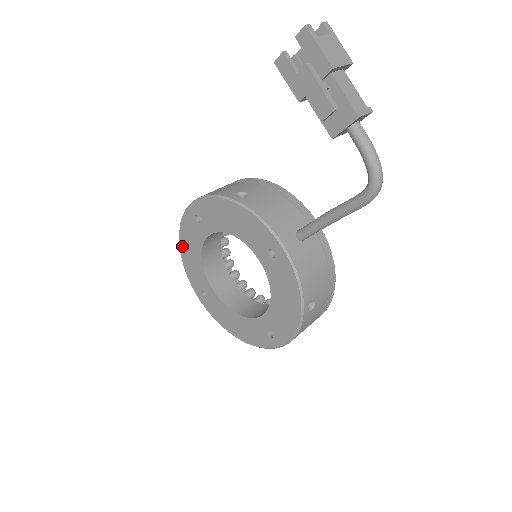
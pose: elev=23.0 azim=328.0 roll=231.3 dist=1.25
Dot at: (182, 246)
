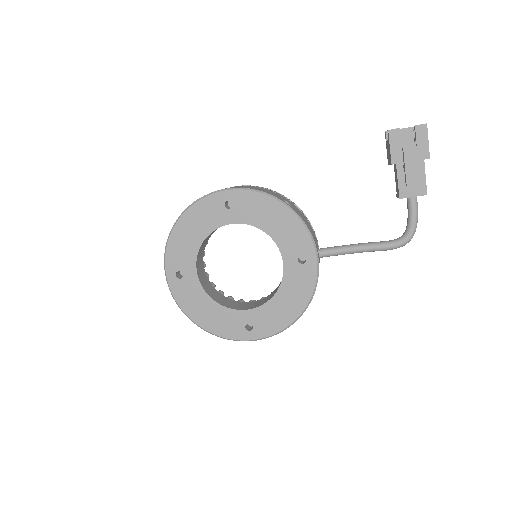
Dot at: (182, 221)
